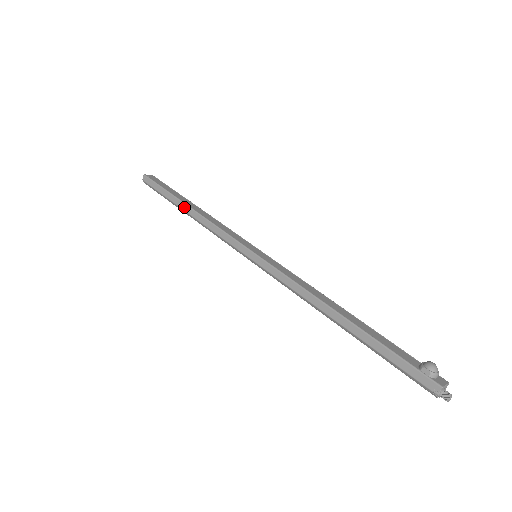
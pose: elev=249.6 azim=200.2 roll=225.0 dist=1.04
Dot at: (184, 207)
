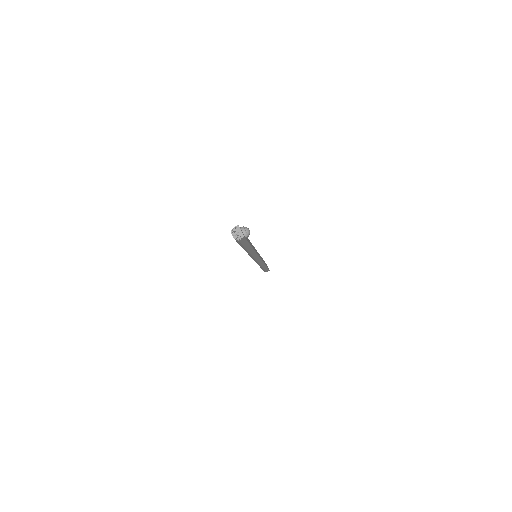
Dot at: occluded
